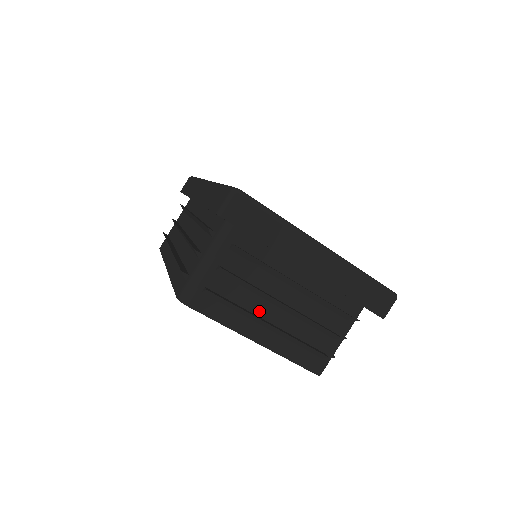
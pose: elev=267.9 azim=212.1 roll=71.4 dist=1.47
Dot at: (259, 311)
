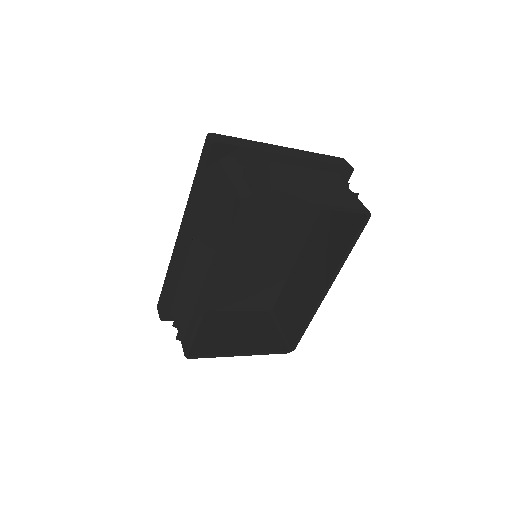
Dot at: occluded
